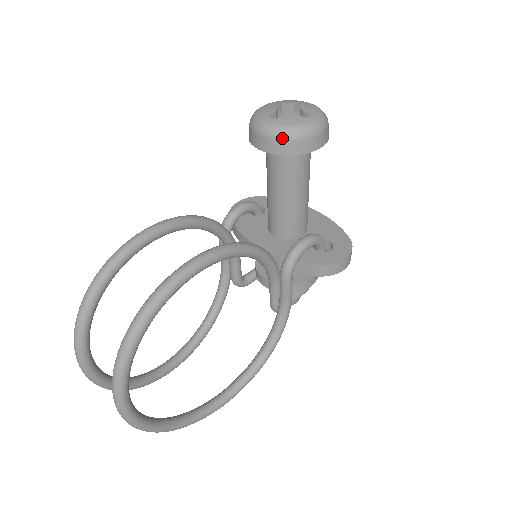
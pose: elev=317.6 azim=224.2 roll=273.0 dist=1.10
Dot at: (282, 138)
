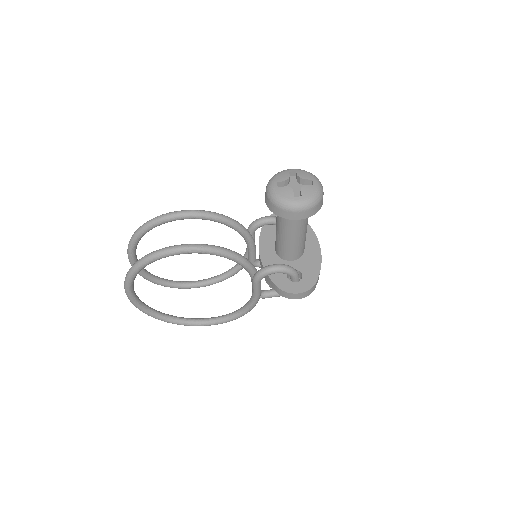
Dot at: (273, 202)
